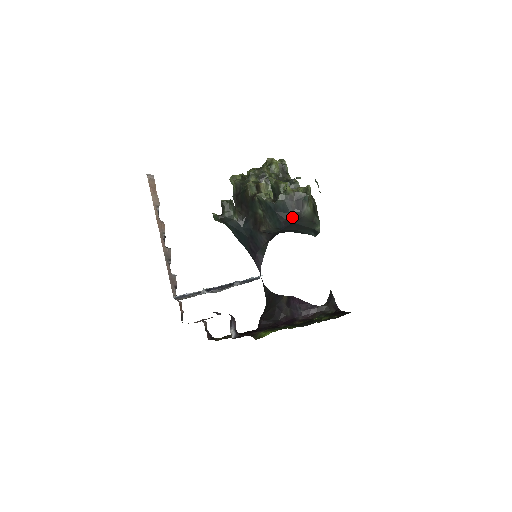
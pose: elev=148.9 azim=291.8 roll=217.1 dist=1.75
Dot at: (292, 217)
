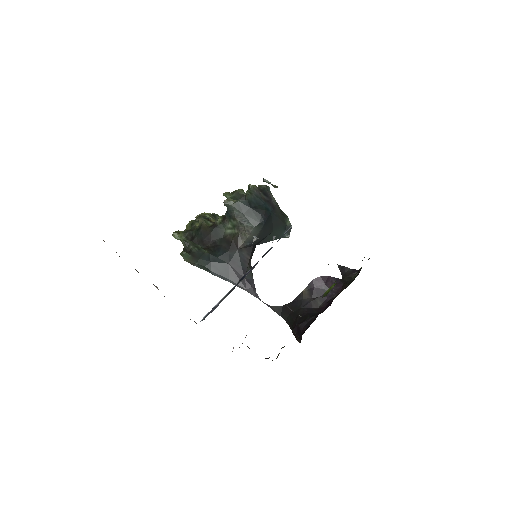
Dot at: (267, 207)
